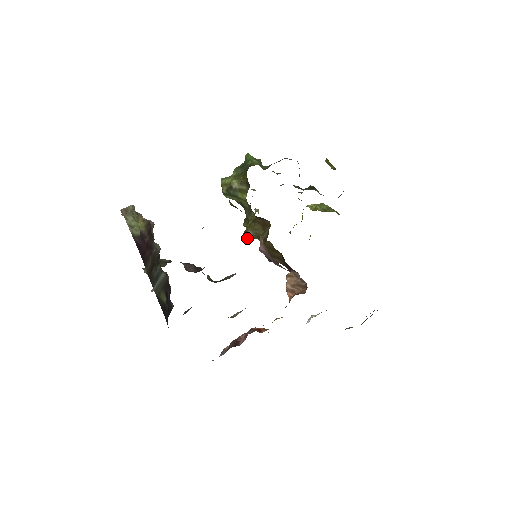
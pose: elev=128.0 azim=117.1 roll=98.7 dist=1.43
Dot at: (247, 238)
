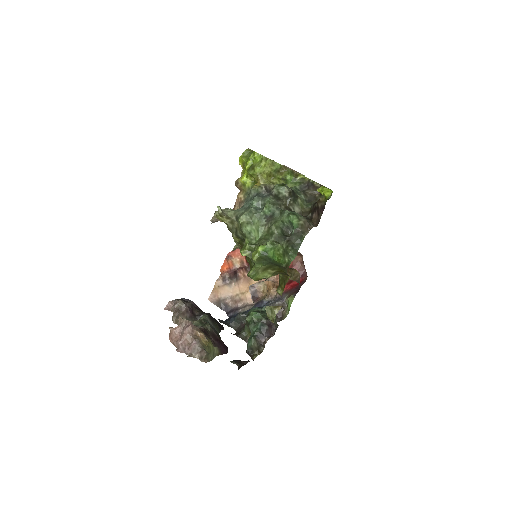
Dot at: occluded
